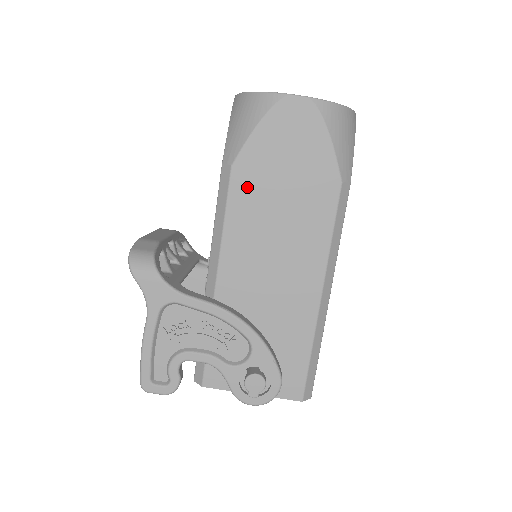
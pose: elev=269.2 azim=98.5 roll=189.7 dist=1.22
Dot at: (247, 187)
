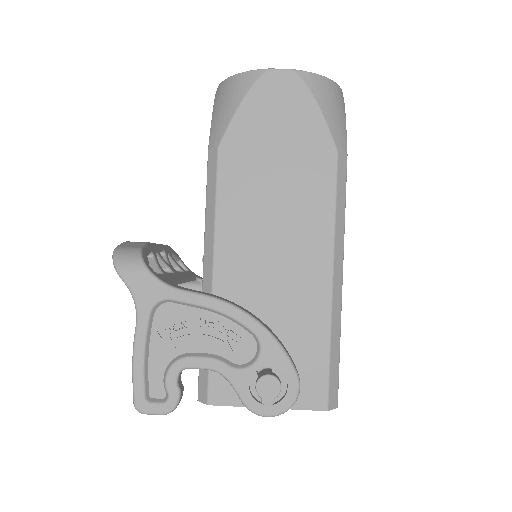
Dot at: (237, 168)
